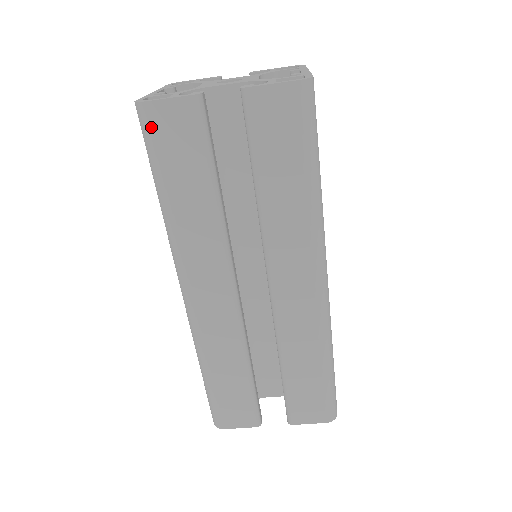
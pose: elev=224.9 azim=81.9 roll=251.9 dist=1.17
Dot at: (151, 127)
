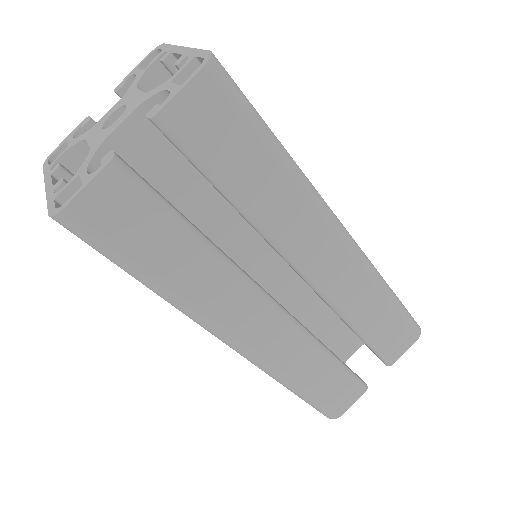
Dot at: (89, 228)
